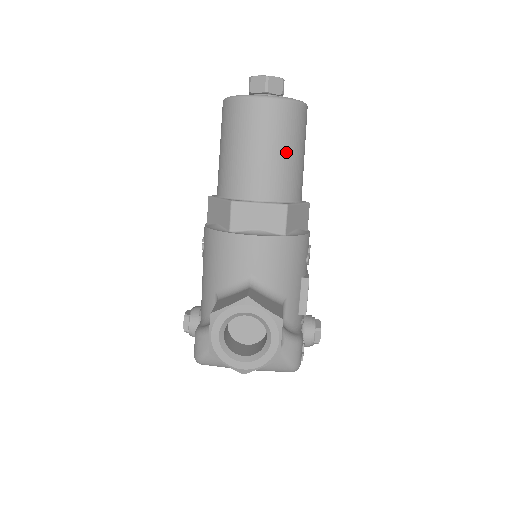
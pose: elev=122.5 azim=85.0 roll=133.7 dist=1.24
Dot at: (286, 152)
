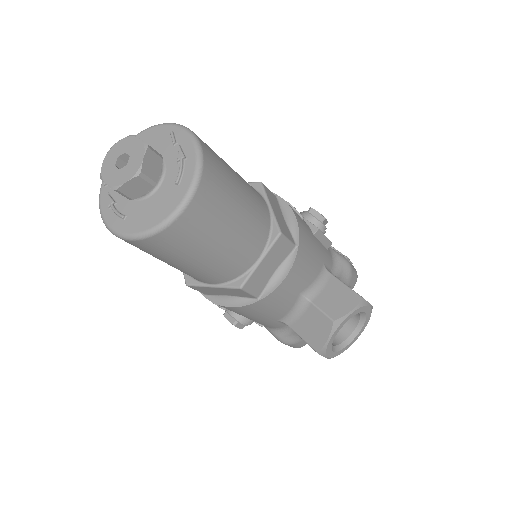
Dot at: (239, 206)
